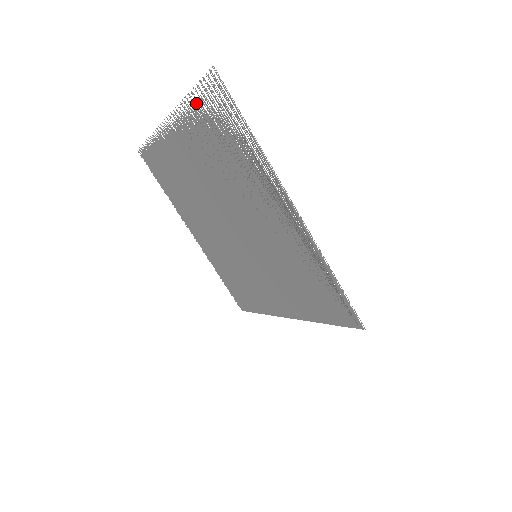
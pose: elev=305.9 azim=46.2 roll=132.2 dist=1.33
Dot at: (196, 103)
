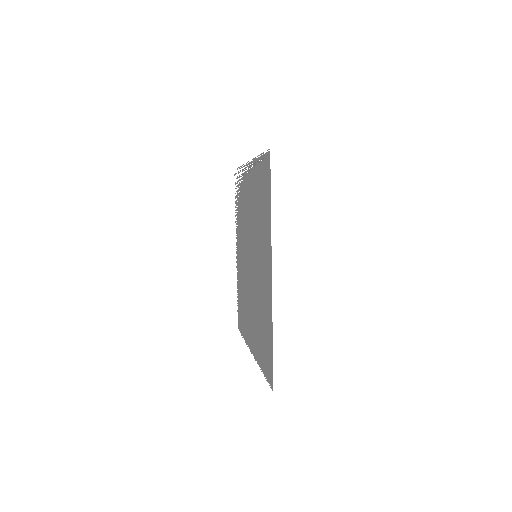
Dot at: occluded
